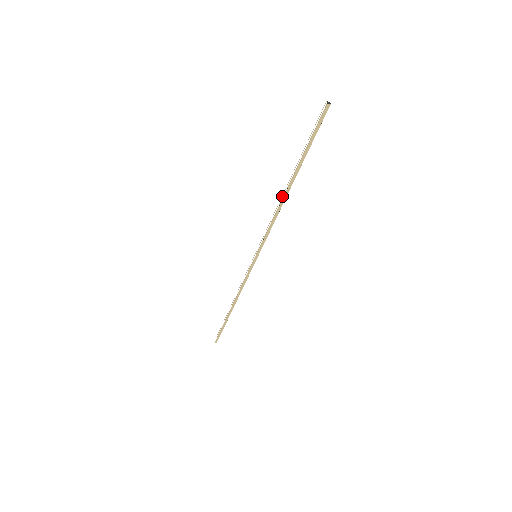
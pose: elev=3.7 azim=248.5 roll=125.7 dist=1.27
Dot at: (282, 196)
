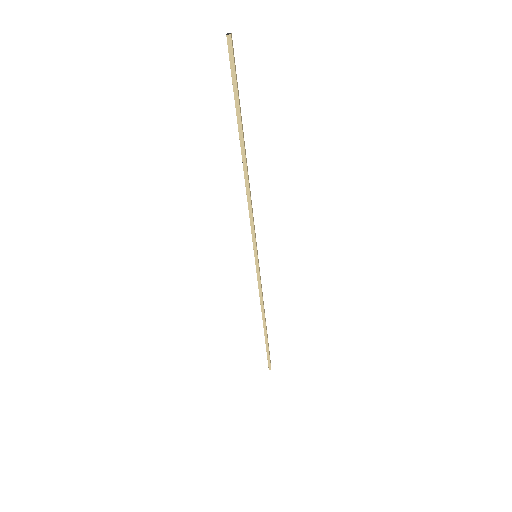
Dot at: (244, 173)
